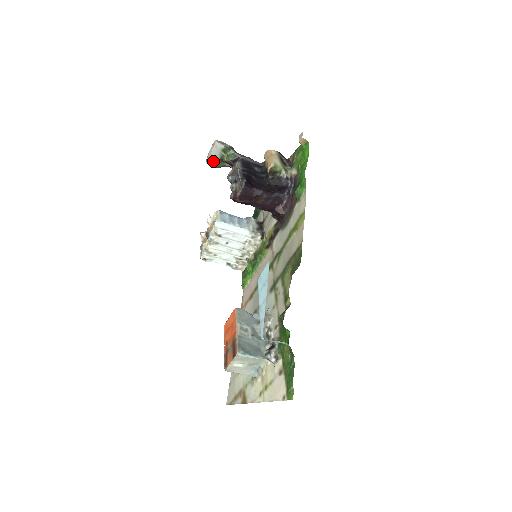
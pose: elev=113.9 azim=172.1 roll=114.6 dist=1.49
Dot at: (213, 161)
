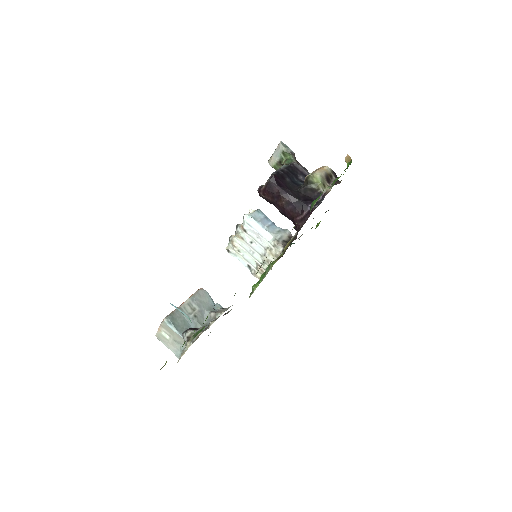
Dot at: (273, 161)
